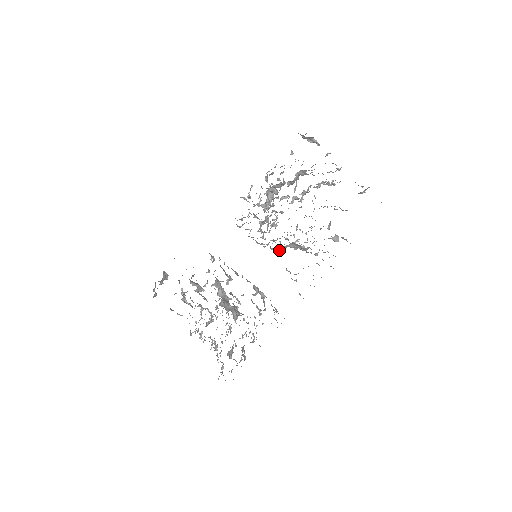
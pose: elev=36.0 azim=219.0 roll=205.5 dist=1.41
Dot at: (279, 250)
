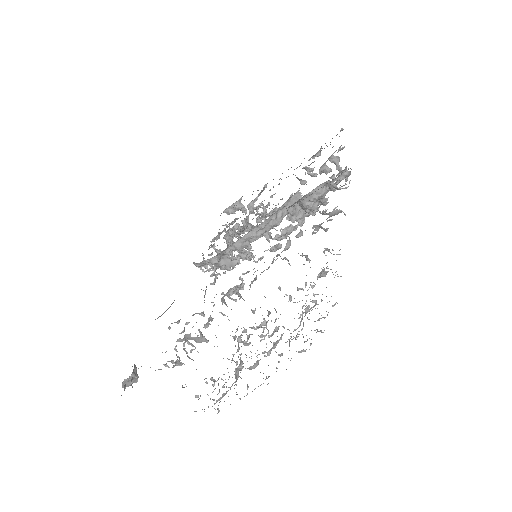
Dot at: (275, 250)
